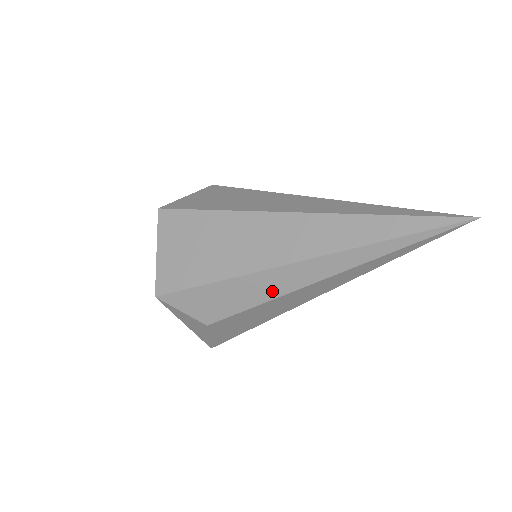
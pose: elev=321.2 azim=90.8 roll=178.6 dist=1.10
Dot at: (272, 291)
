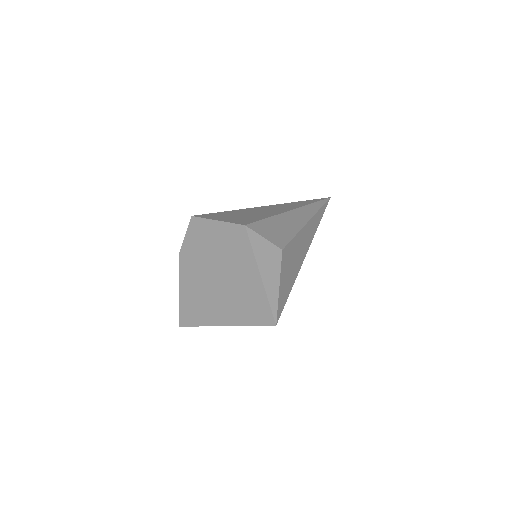
Dot at: (297, 224)
